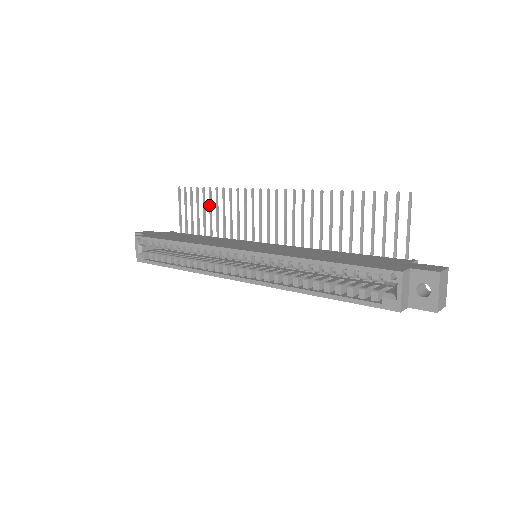
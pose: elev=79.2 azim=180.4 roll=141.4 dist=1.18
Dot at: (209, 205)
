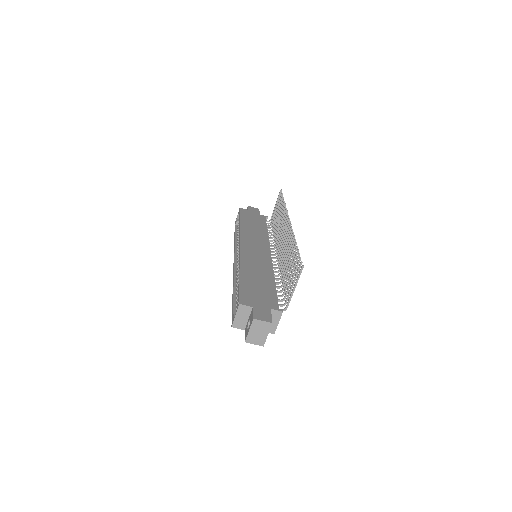
Dot at: (279, 211)
